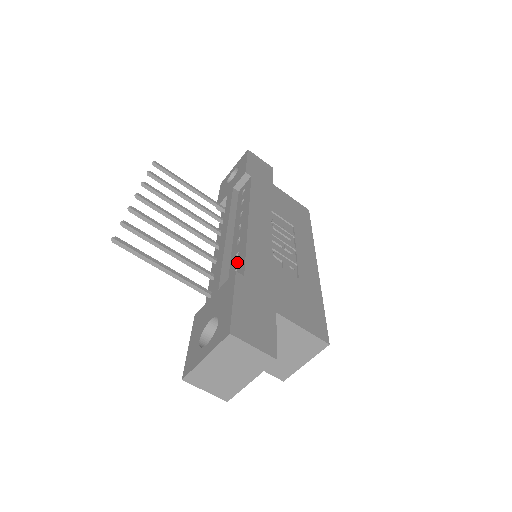
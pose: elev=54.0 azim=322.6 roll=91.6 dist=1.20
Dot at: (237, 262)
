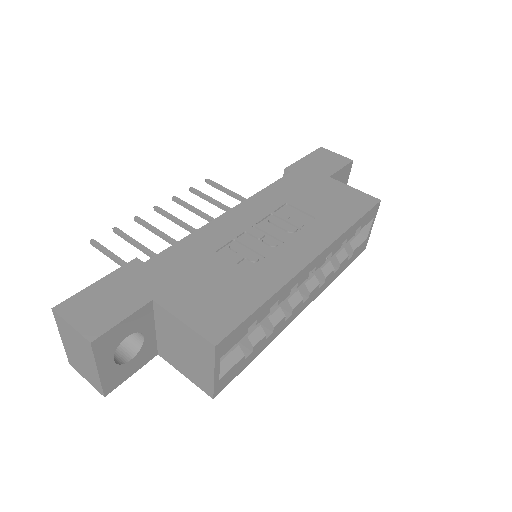
Dot at: occluded
